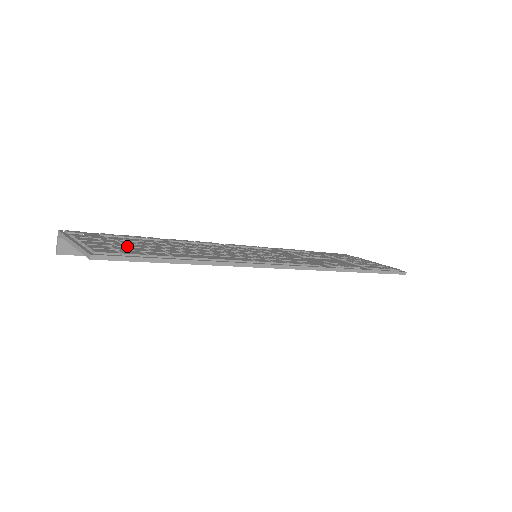
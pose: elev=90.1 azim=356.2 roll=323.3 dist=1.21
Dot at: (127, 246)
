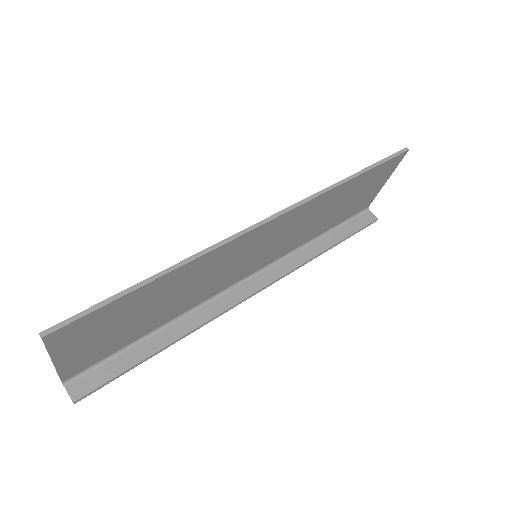
Dot at: occluded
